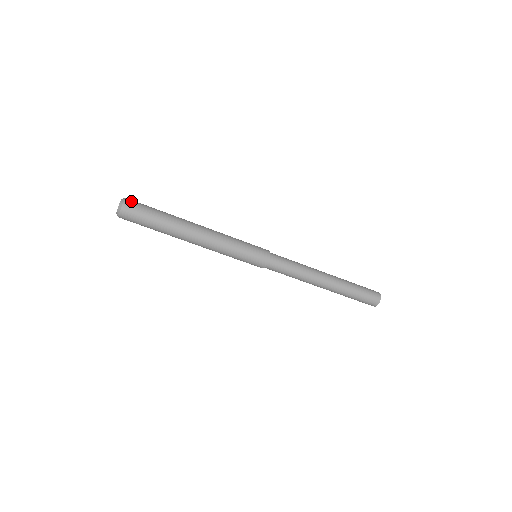
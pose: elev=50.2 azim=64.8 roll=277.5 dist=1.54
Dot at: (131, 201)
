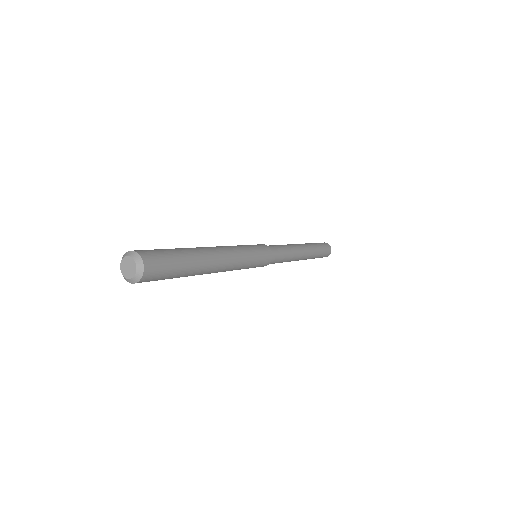
Dot at: (147, 254)
